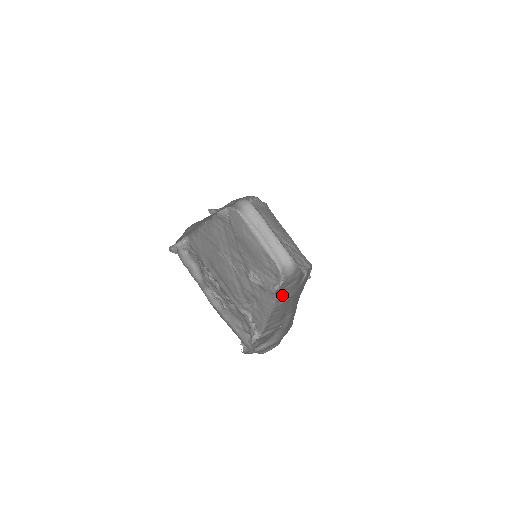
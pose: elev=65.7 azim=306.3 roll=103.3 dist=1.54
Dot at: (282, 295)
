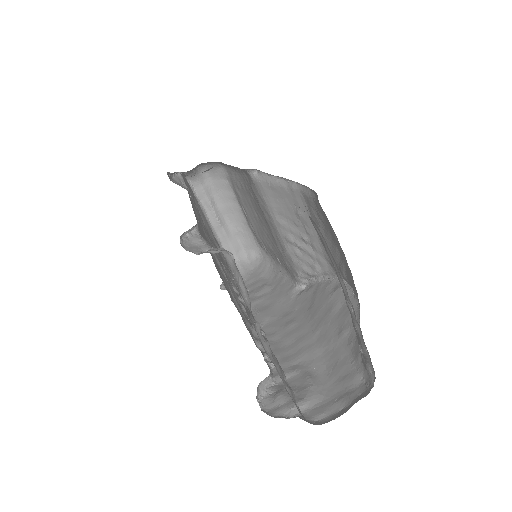
Dot at: (258, 307)
